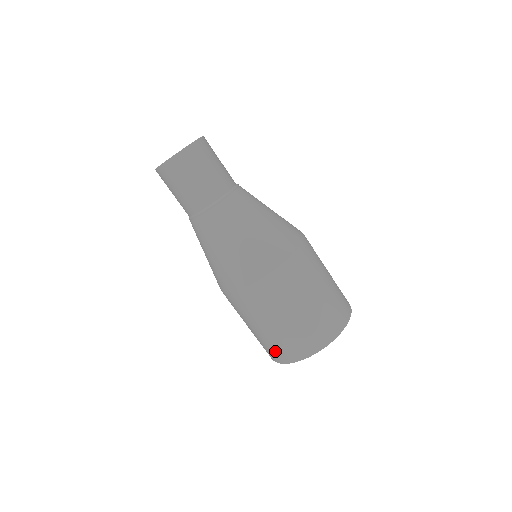
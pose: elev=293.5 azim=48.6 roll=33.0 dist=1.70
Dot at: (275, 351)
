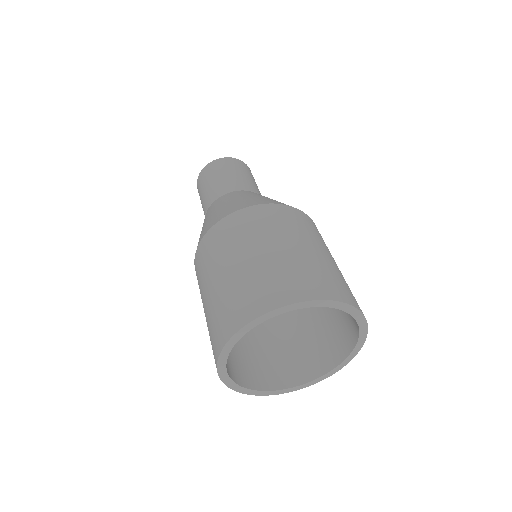
Dot at: (217, 326)
